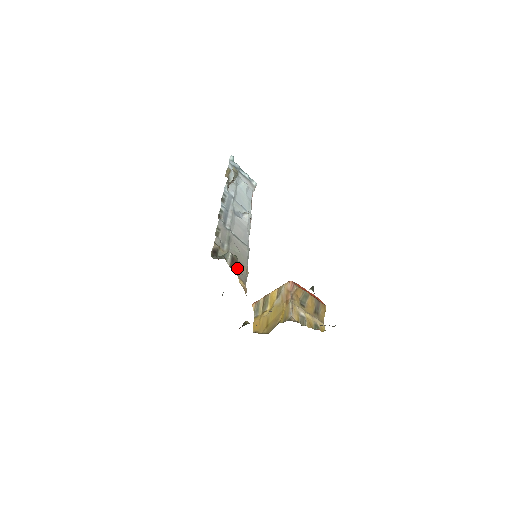
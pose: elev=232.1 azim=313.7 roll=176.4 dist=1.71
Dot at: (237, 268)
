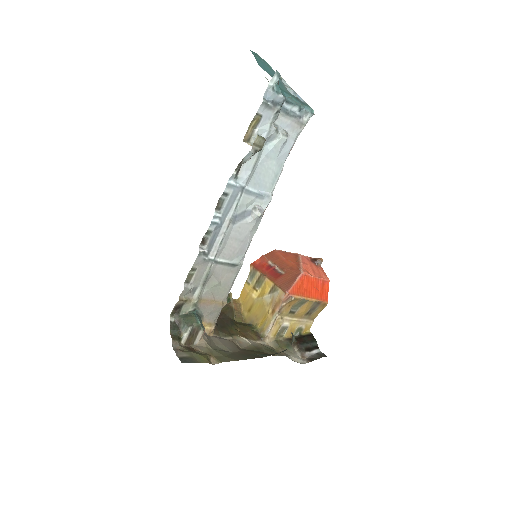
Dot at: (196, 338)
